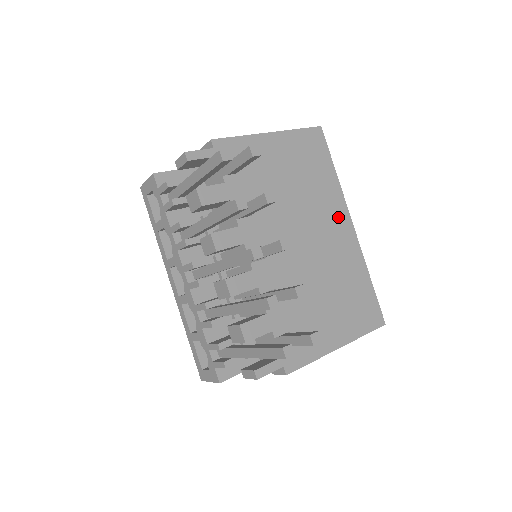
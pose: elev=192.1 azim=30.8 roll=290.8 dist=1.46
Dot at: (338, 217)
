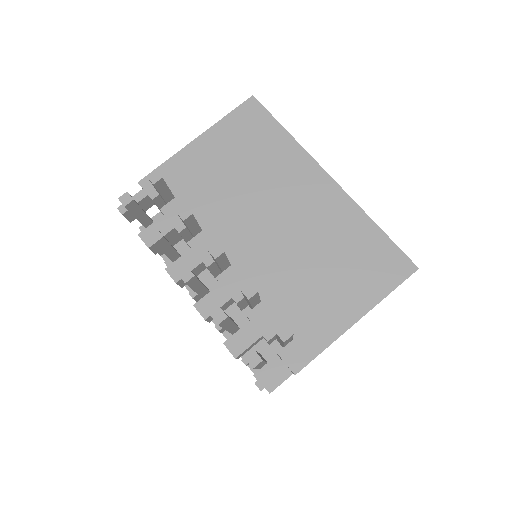
Dot at: (307, 179)
